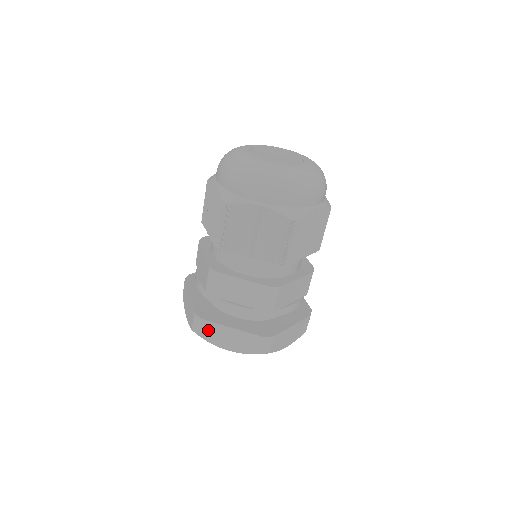
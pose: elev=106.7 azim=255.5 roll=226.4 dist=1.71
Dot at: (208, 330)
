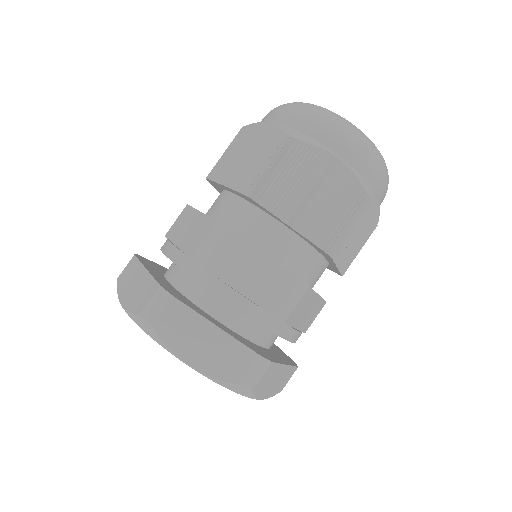
Dot at: (128, 271)
